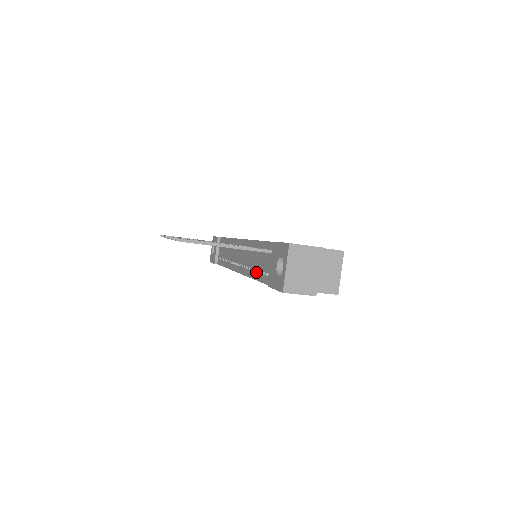
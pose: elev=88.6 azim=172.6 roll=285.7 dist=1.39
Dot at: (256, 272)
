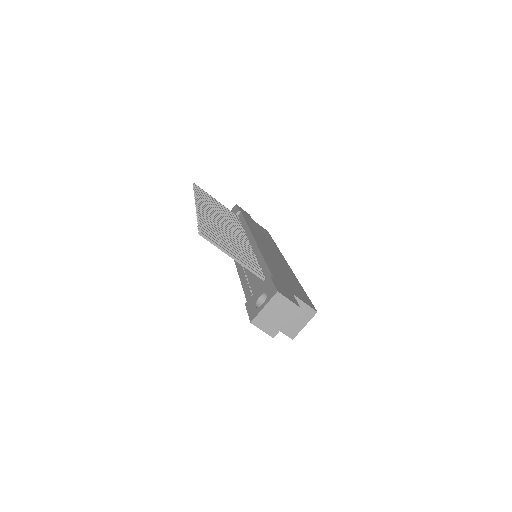
Dot at: (245, 279)
